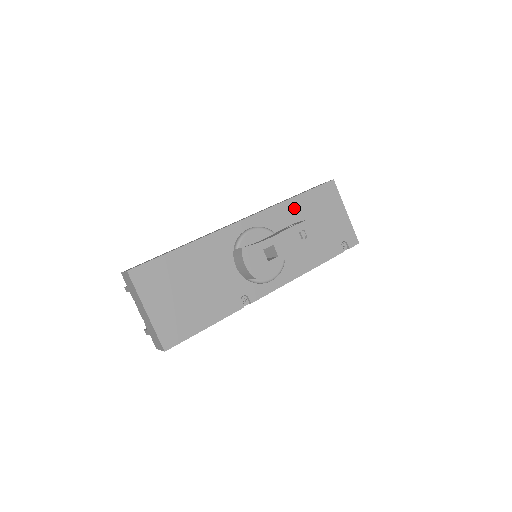
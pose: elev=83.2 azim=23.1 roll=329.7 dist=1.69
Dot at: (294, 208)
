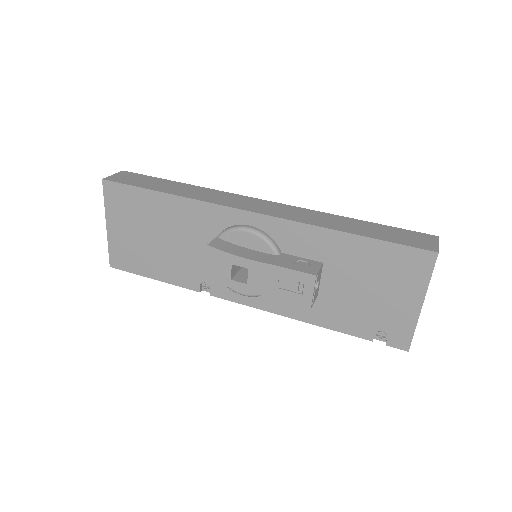
Dot at: (334, 245)
